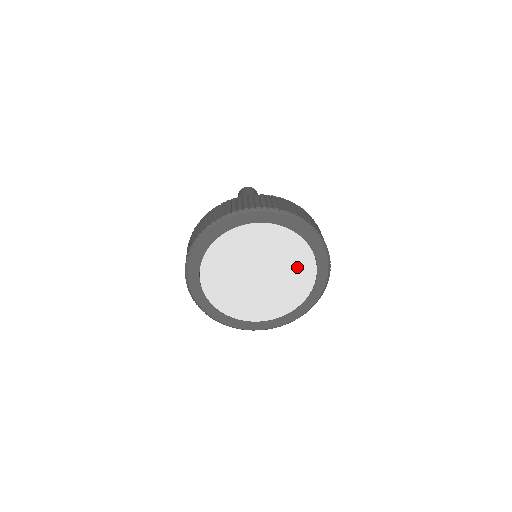
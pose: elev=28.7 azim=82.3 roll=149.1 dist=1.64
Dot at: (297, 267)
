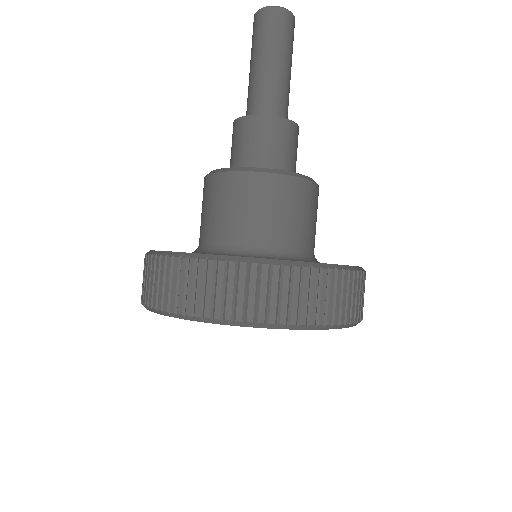
Dot at: occluded
